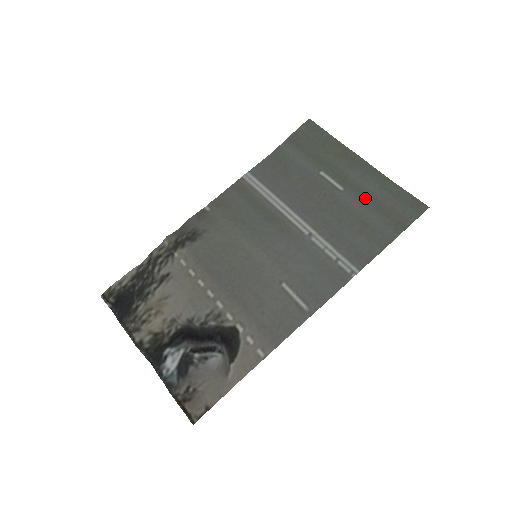
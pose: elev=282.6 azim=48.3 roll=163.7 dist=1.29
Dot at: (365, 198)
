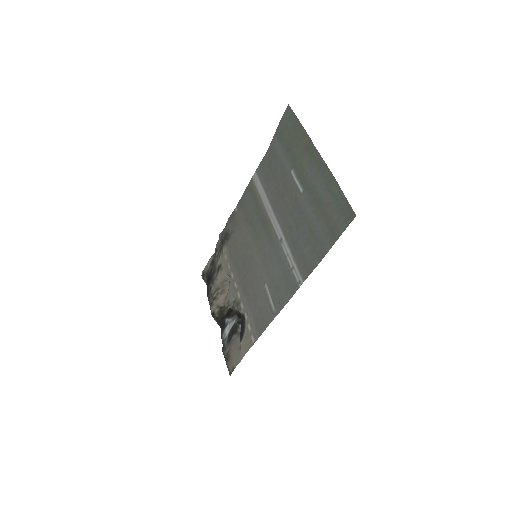
Dot at: (315, 202)
